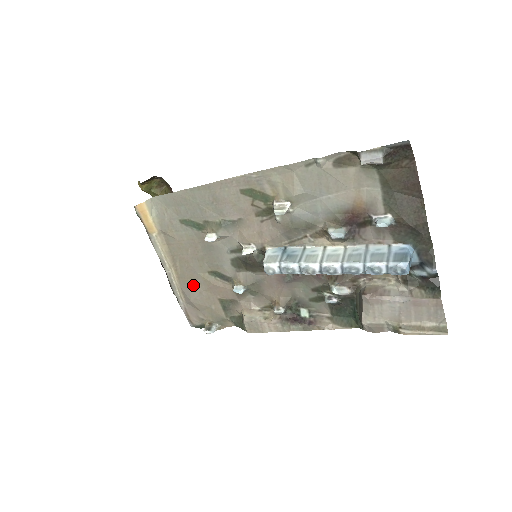
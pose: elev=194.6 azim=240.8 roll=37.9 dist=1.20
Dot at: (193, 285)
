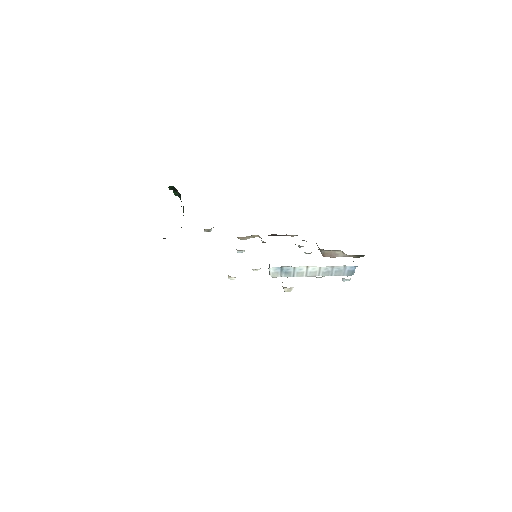
Dot at: occluded
